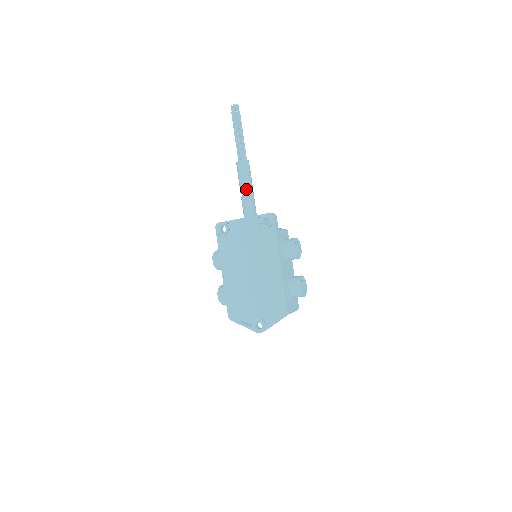
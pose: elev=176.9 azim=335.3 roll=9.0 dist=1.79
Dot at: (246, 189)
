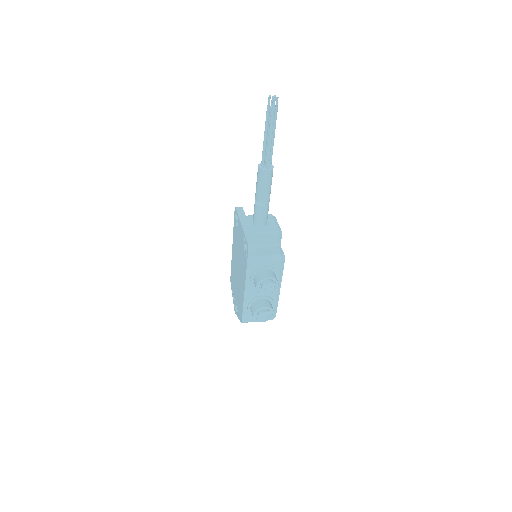
Dot at: (256, 198)
